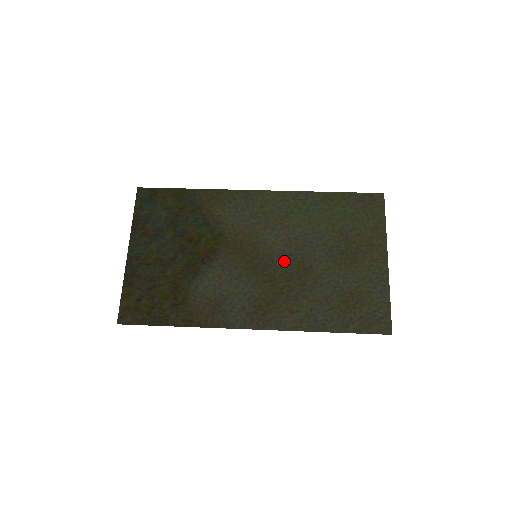
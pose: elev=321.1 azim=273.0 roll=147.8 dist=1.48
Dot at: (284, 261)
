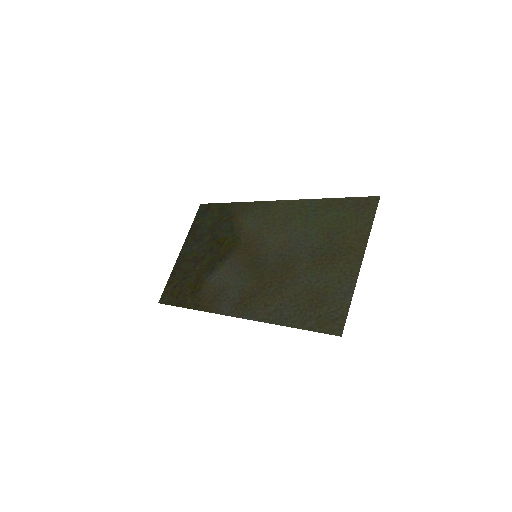
Dot at: (274, 261)
